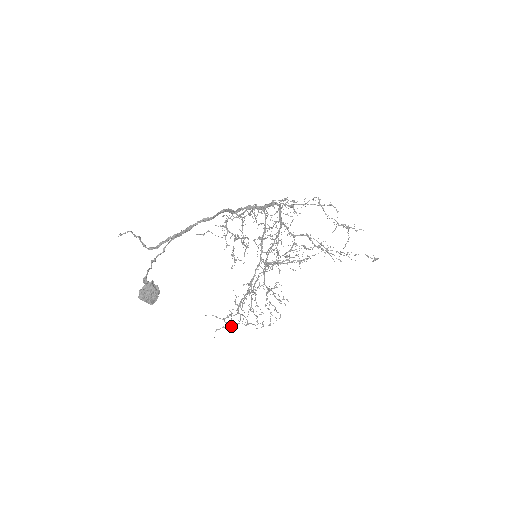
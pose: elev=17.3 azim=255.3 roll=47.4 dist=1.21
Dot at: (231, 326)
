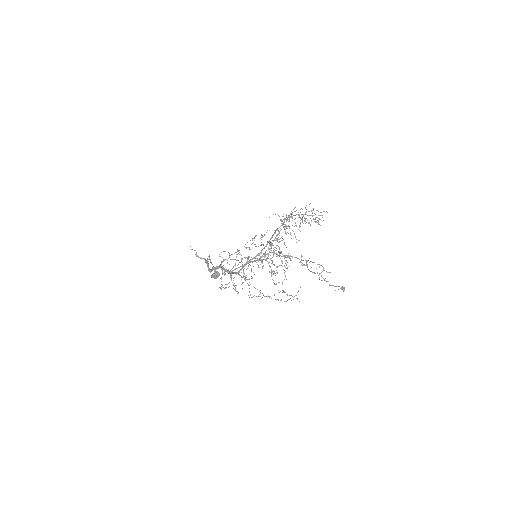
Dot at: occluded
